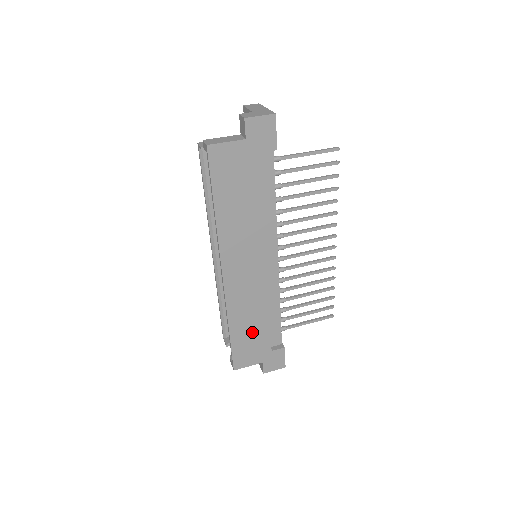
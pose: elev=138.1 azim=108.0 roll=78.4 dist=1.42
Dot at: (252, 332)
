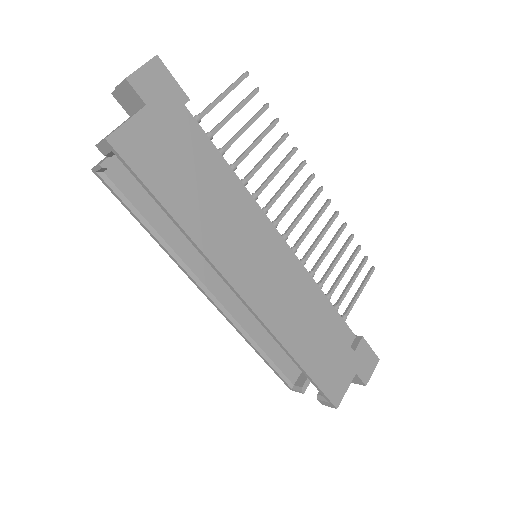
Dot at: (321, 345)
